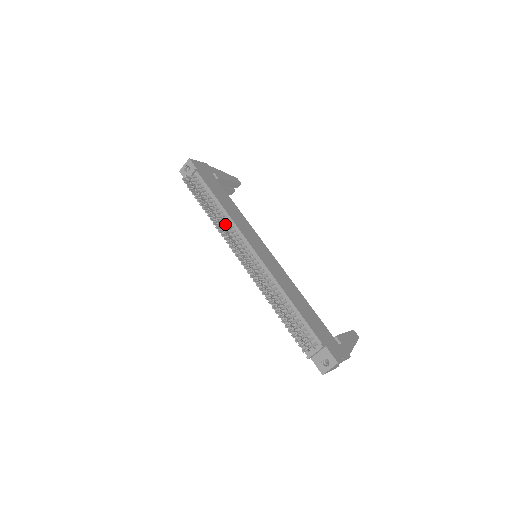
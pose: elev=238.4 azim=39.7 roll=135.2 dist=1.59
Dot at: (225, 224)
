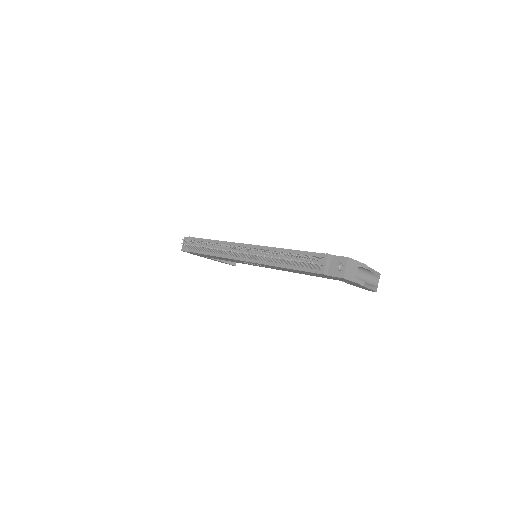
Dot at: occluded
